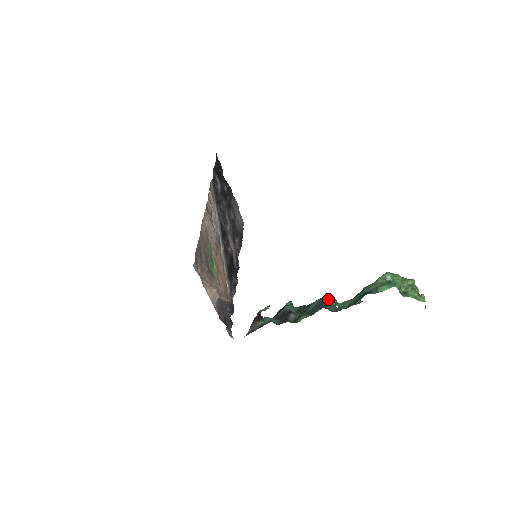
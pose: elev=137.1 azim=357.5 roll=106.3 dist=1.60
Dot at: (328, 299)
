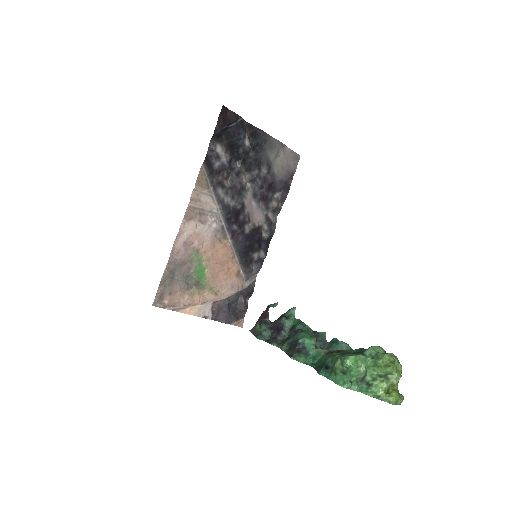
Dot at: (304, 342)
